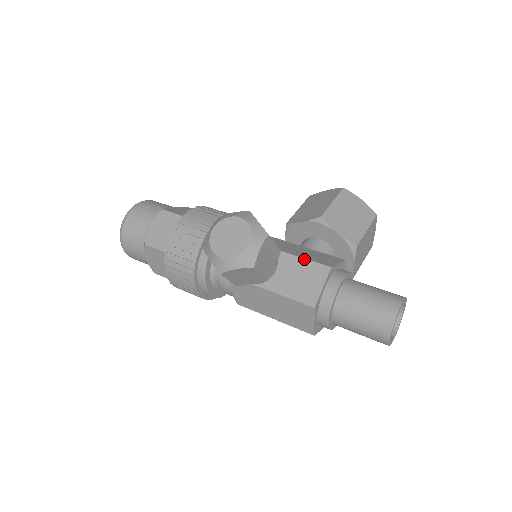
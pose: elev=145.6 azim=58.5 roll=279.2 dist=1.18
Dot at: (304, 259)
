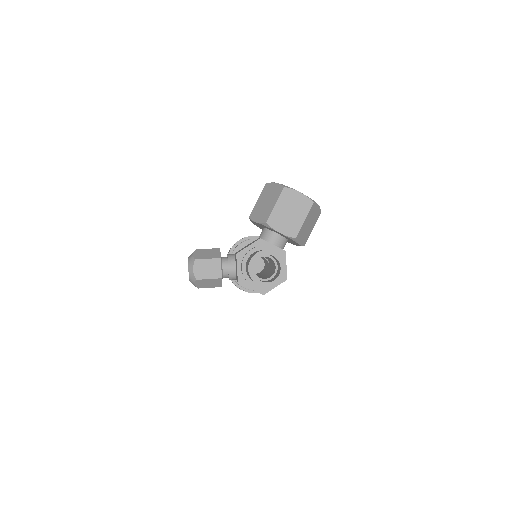
Dot at: (235, 254)
